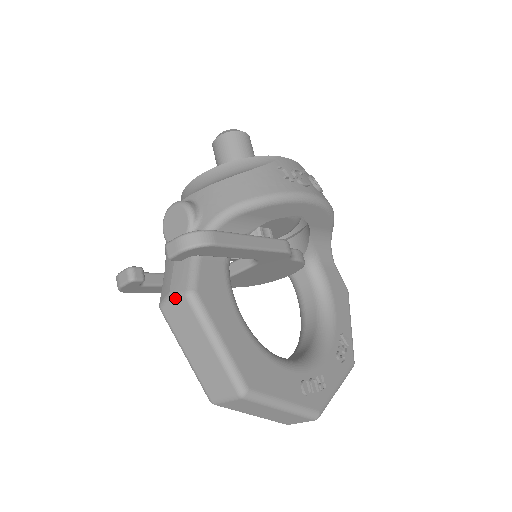
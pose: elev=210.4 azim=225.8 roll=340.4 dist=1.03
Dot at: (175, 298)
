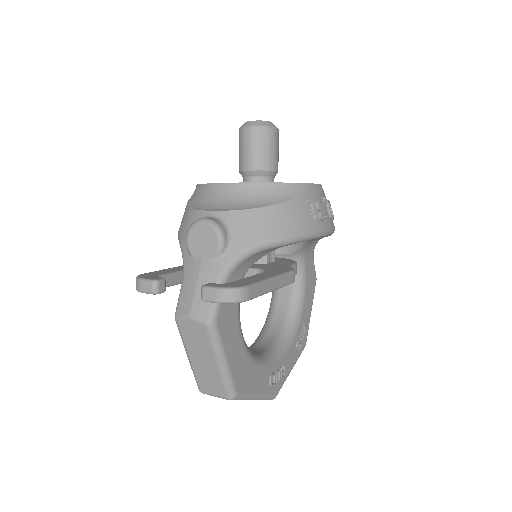
Dot at: (195, 321)
